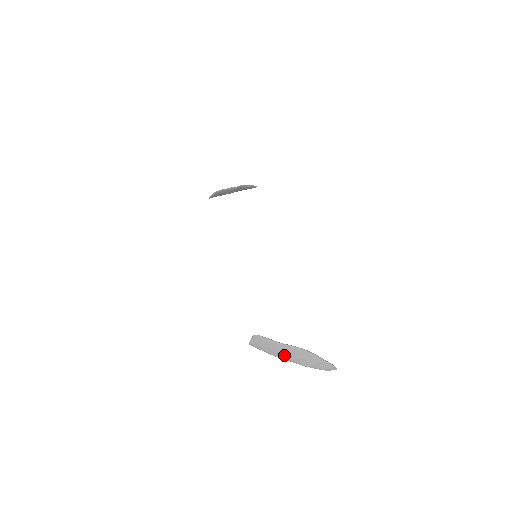
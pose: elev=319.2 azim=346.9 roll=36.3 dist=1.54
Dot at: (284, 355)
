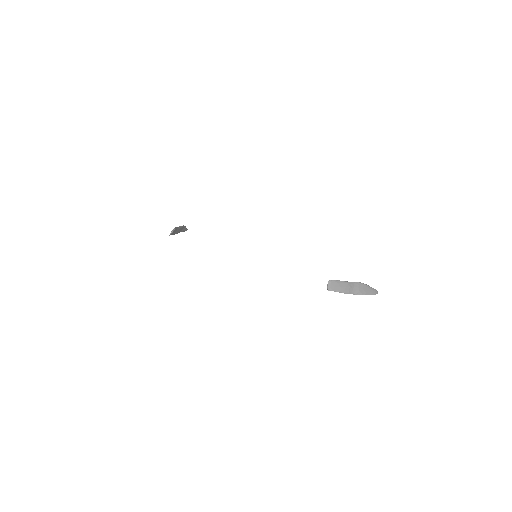
Dot at: (351, 290)
